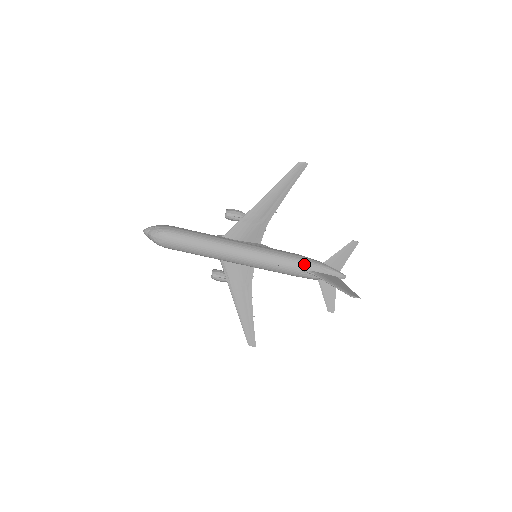
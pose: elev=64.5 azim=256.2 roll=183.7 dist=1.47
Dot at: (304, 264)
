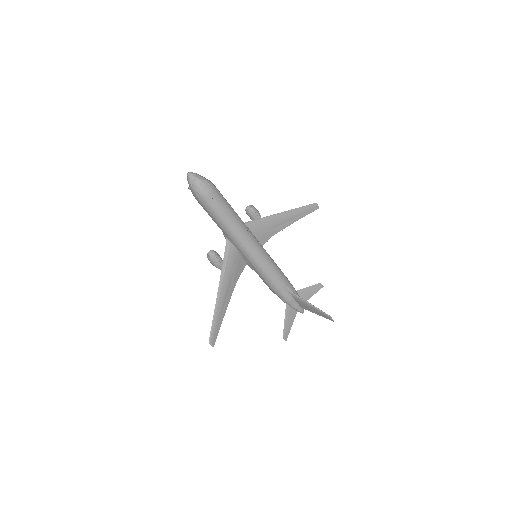
Dot at: (289, 282)
